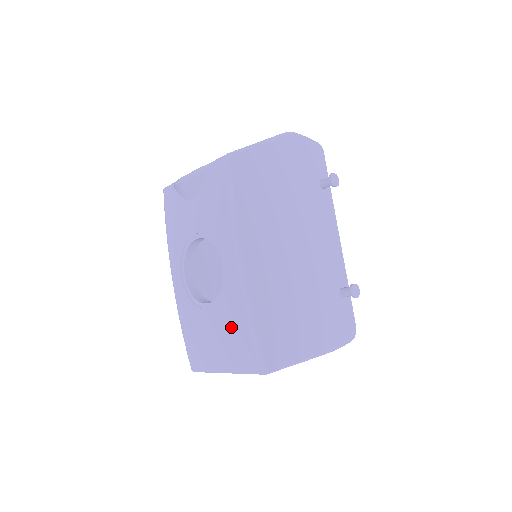
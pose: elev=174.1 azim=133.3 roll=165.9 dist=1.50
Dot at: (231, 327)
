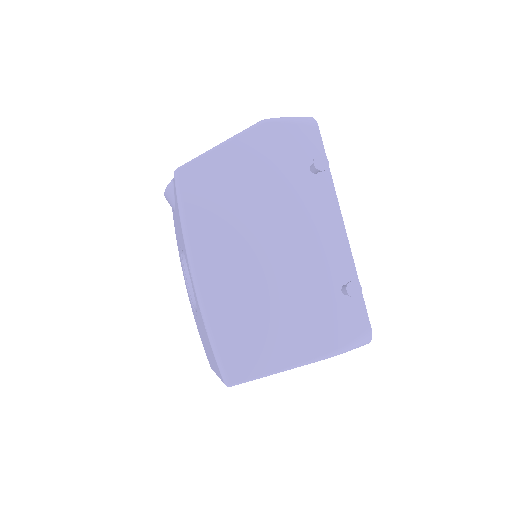
Dot at: (206, 337)
